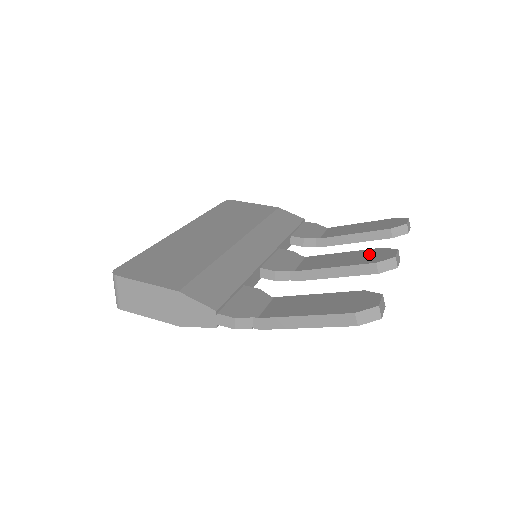
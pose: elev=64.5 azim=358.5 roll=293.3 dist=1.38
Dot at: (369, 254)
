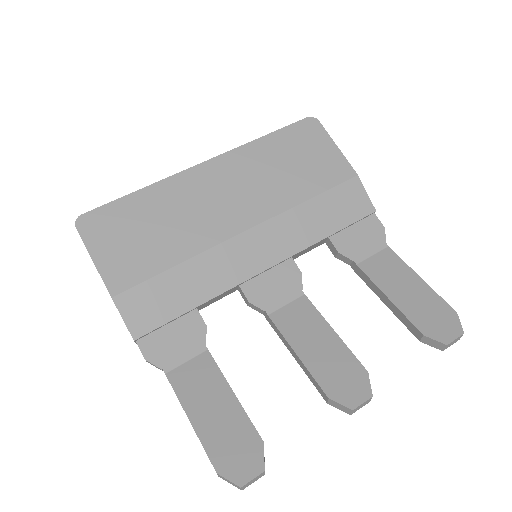
Dot at: (344, 370)
